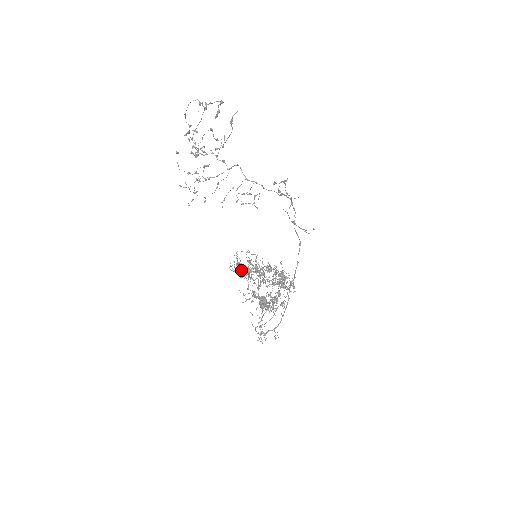
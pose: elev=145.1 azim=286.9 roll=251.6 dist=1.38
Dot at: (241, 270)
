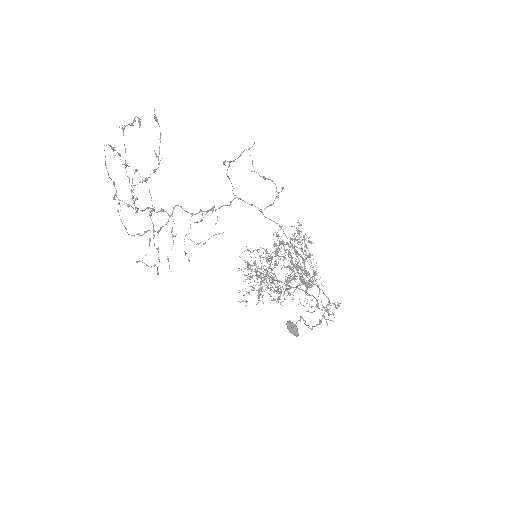
Dot at: (253, 288)
